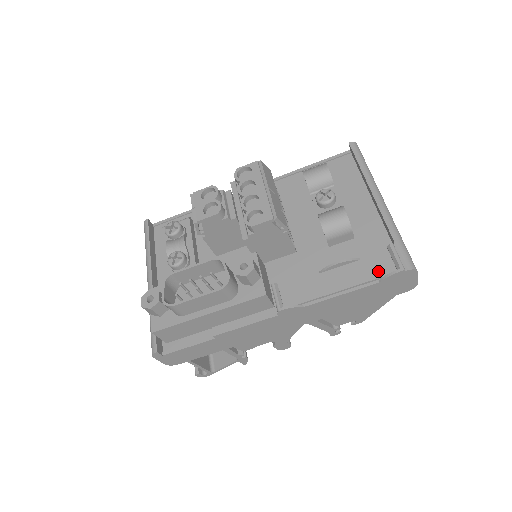
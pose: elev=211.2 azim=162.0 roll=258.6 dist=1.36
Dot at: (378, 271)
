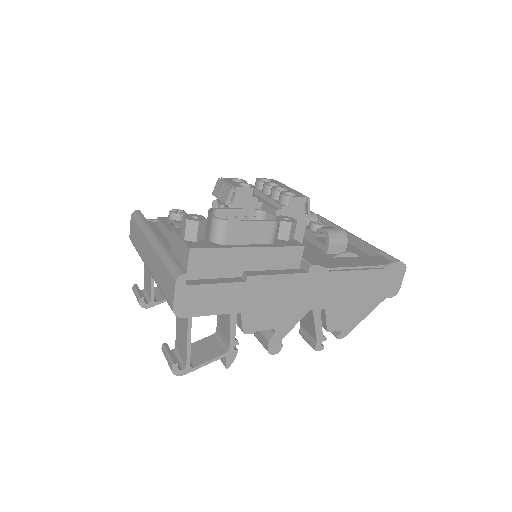
Dot at: (380, 262)
